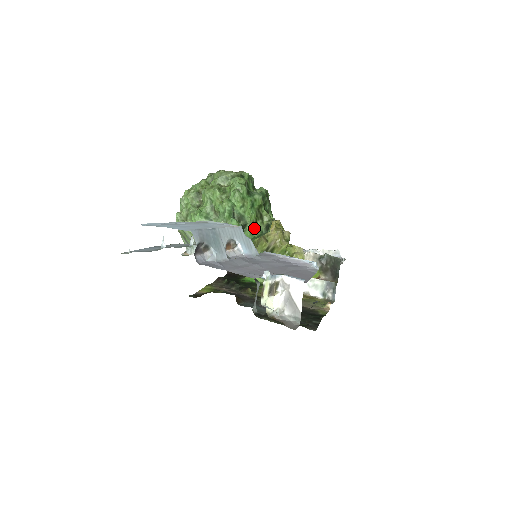
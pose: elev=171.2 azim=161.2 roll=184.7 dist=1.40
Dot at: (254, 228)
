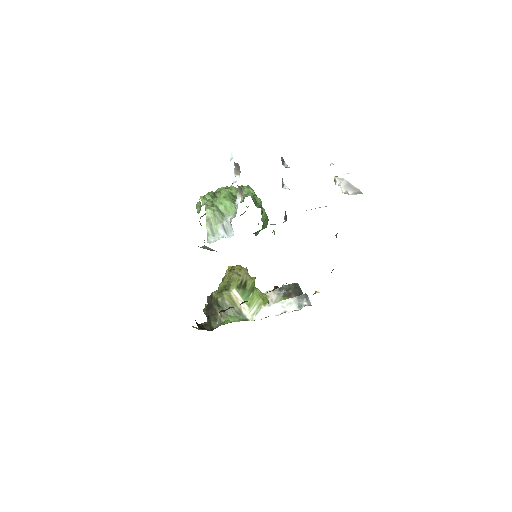
Dot at: occluded
